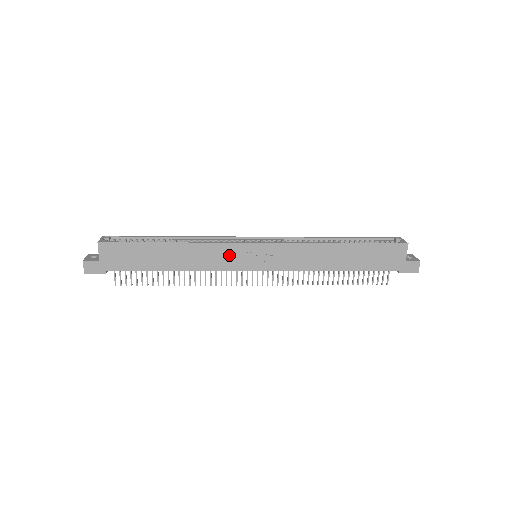
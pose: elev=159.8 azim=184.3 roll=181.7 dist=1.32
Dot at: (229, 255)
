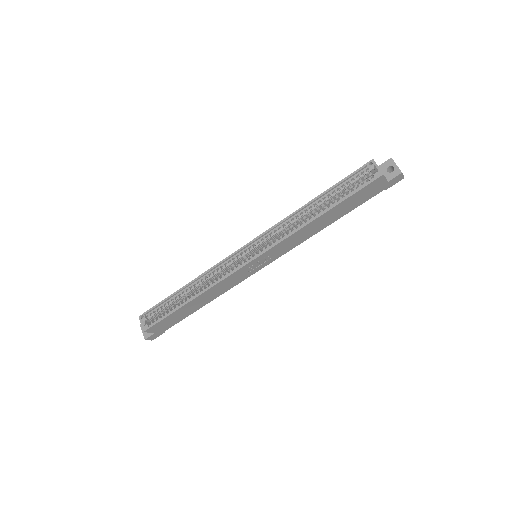
Dot at: (237, 277)
